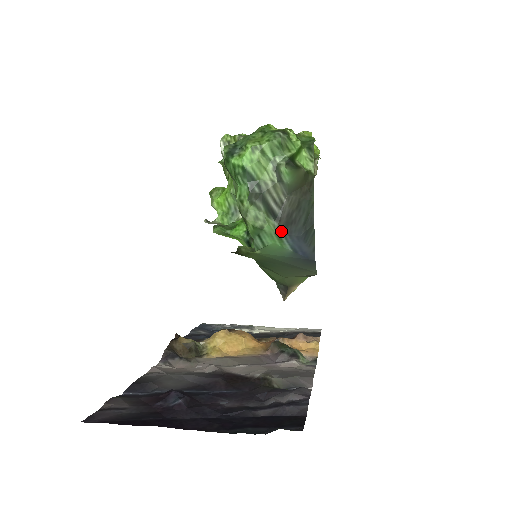
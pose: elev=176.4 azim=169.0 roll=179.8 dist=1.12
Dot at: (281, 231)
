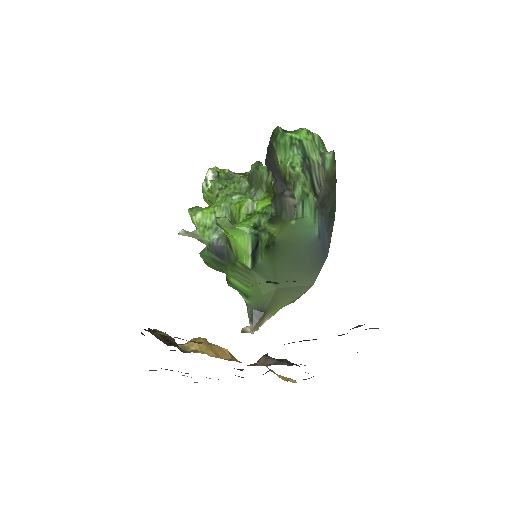
Dot at: (317, 208)
